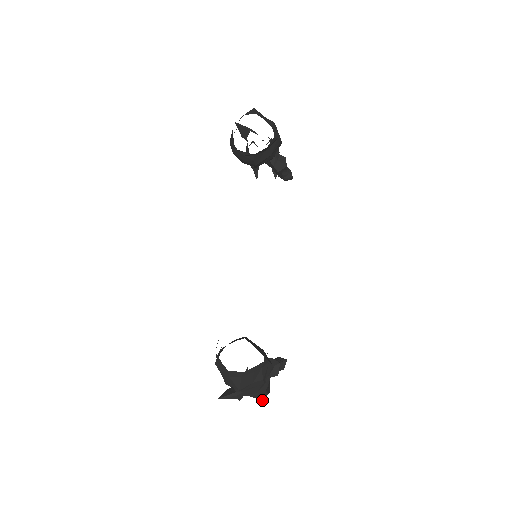
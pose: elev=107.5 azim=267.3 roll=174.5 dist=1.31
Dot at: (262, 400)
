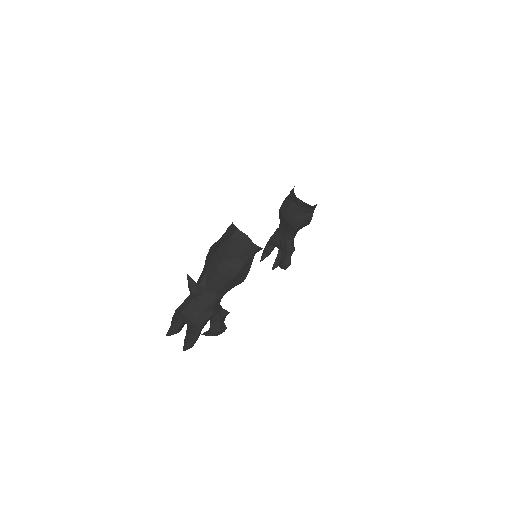
Dot at: (194, 329)
